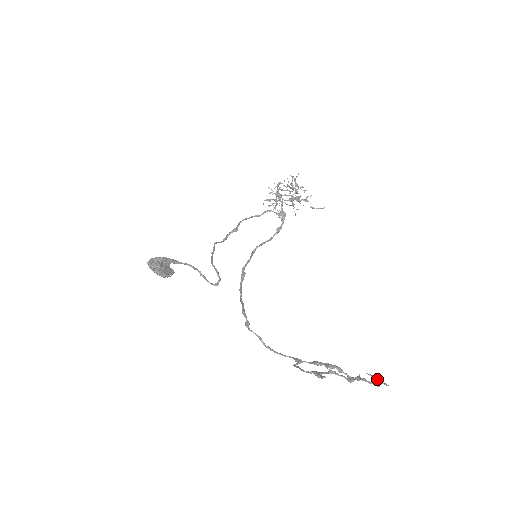
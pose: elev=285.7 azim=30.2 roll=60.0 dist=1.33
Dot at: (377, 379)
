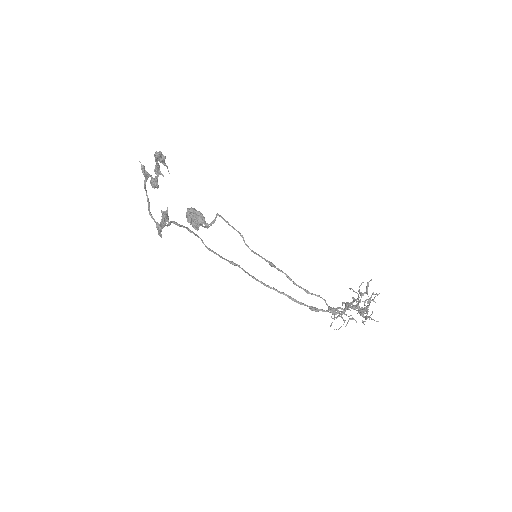
Dot at: (164, 159)
